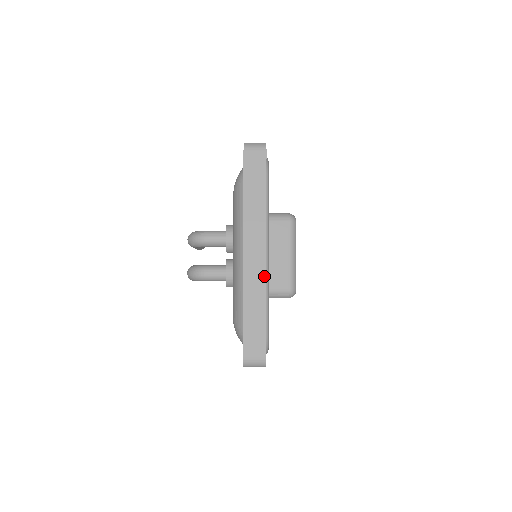
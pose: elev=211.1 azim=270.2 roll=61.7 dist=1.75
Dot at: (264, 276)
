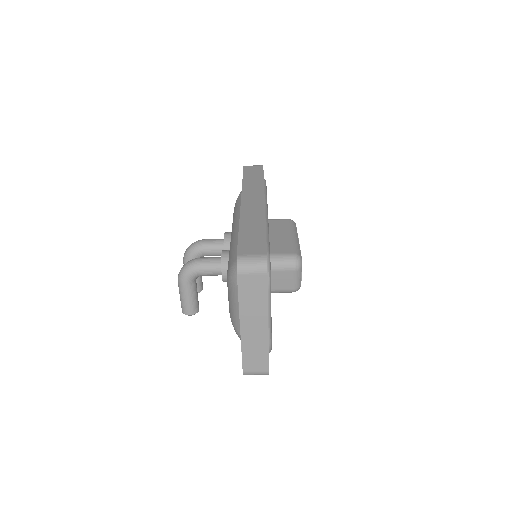
Dot at: (263, 211)
